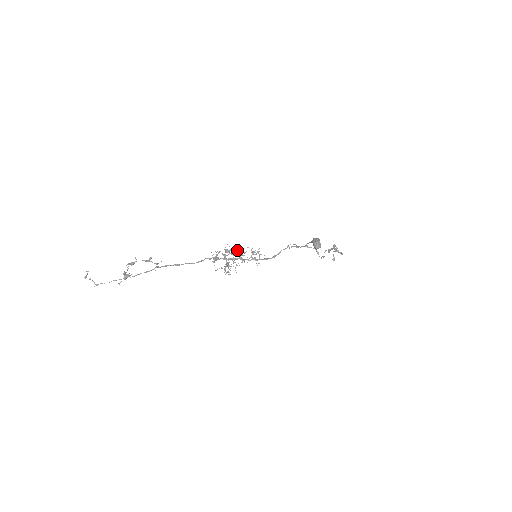
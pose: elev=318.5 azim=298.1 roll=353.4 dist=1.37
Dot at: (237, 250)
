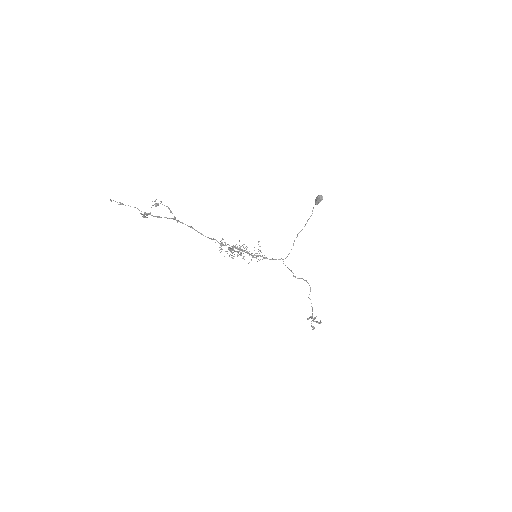
Dot at: (240, 246)
